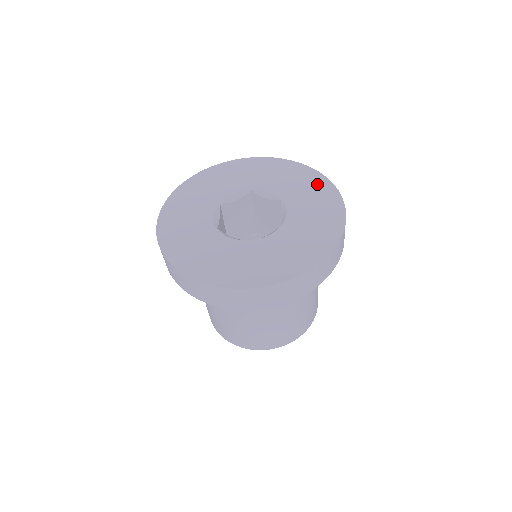
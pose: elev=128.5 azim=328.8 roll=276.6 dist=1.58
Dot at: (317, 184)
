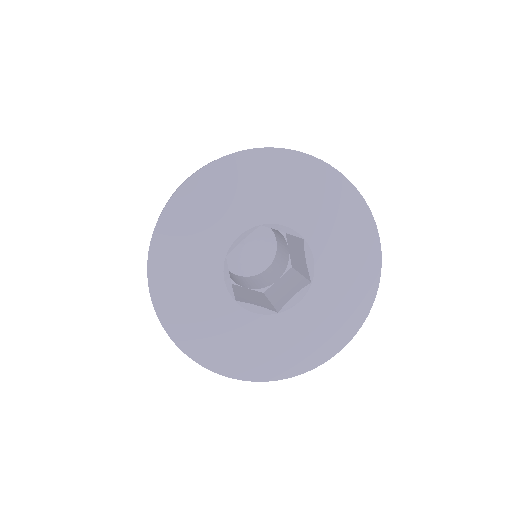
Dot at: (359, 298)
